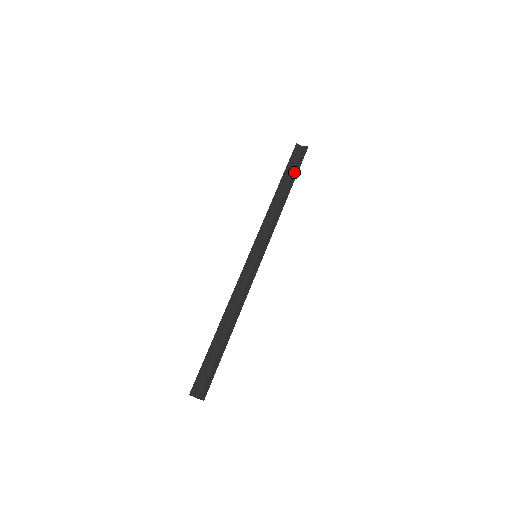
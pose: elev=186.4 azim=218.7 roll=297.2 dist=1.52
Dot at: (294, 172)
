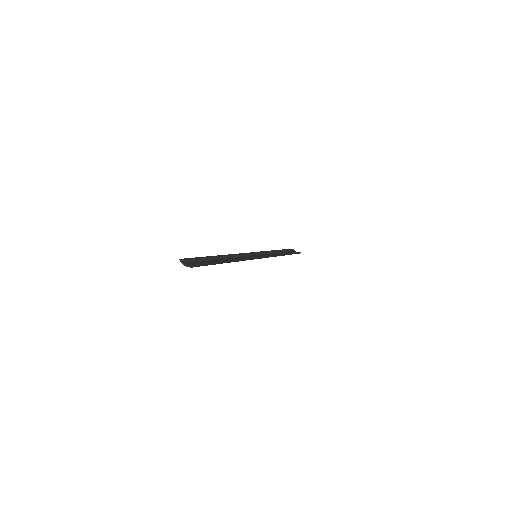
Dot at: occluded
